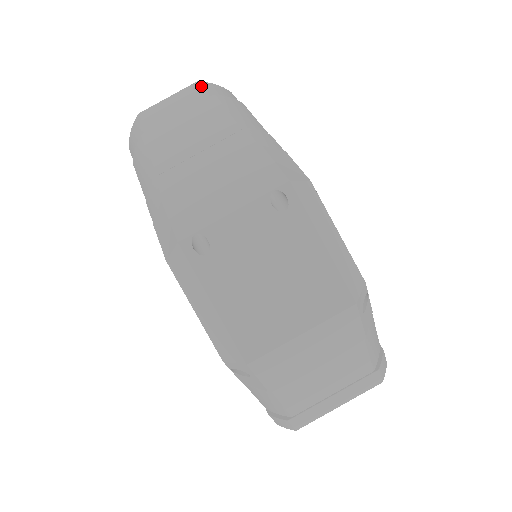
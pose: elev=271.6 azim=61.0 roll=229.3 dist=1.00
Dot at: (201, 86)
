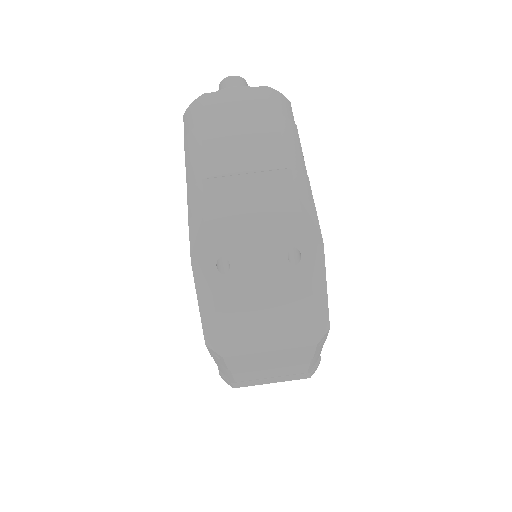
Dot at: (267, 94)
